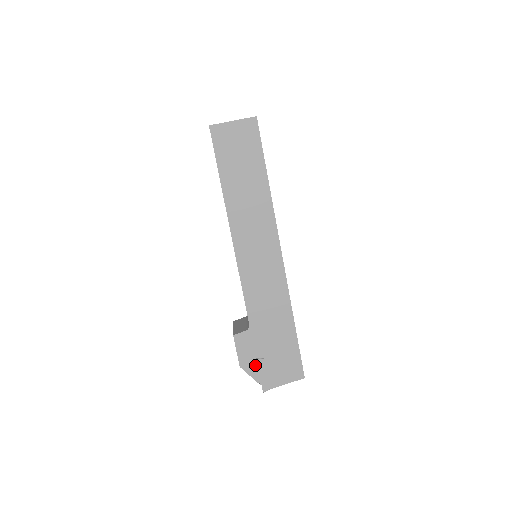
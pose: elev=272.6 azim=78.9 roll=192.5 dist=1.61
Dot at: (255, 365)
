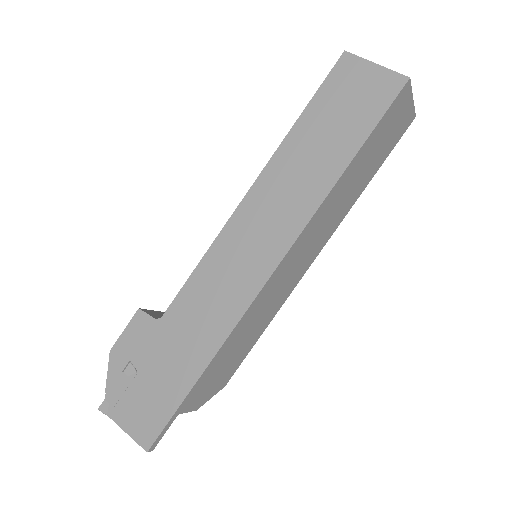
Dot at: (123, 368)
